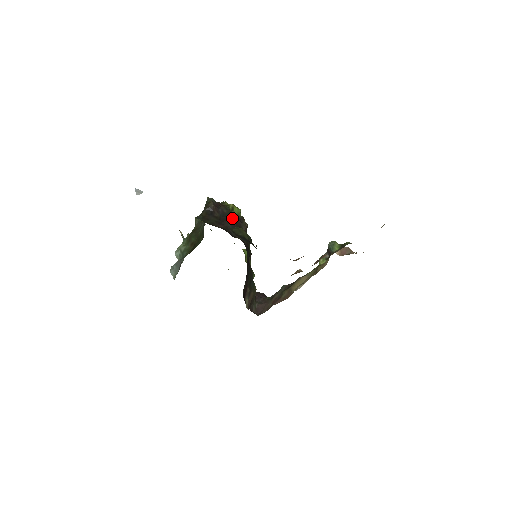
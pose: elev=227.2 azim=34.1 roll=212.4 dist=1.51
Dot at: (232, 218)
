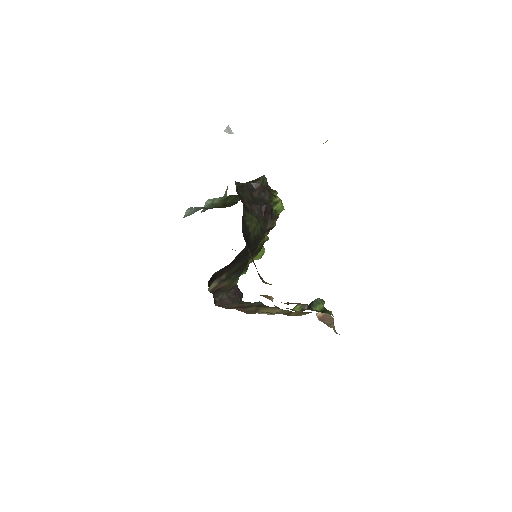
Dot at: (265, 208)
